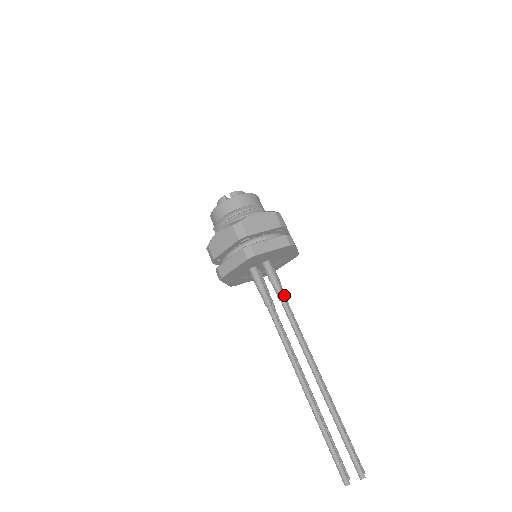
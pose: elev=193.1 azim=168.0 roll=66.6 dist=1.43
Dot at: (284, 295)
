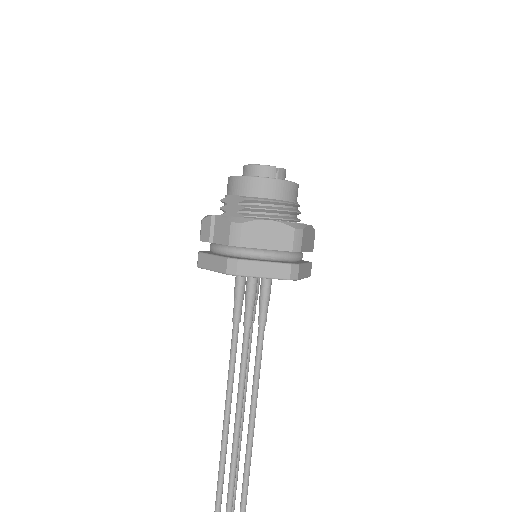
Dot at: (266, 321)
